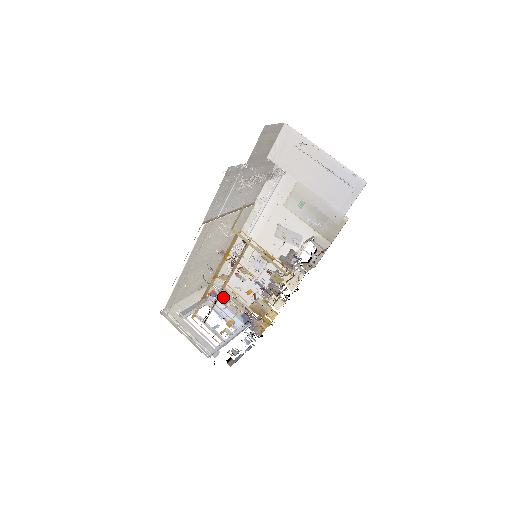
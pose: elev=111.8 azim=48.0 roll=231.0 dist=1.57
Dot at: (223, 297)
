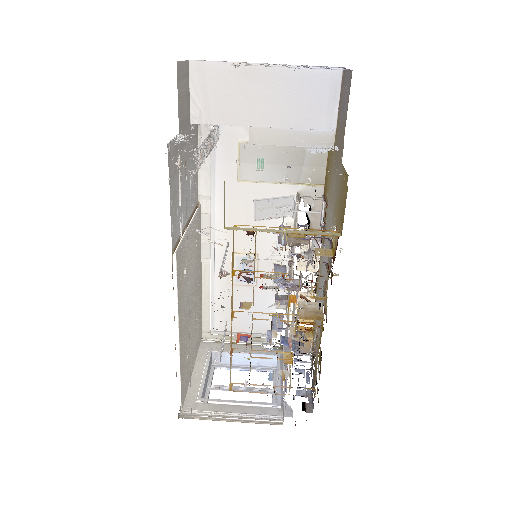
Dot at: (227, 344)
